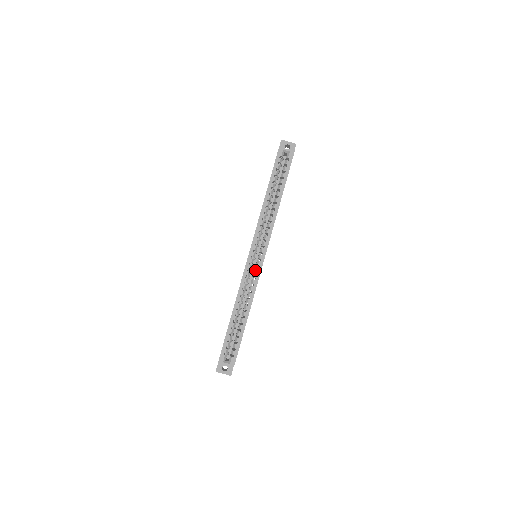
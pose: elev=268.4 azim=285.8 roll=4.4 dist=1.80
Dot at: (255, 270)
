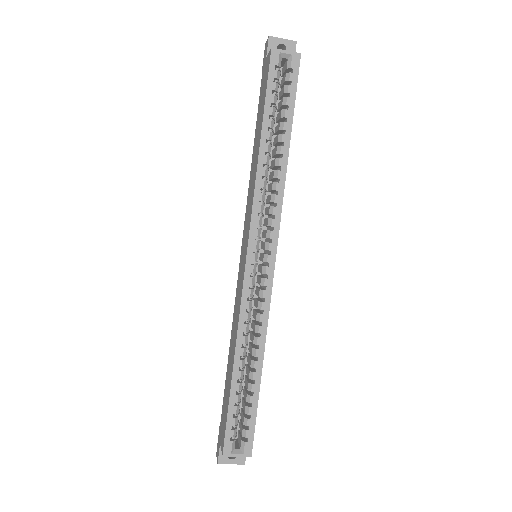
Dot at: (262, 284)
